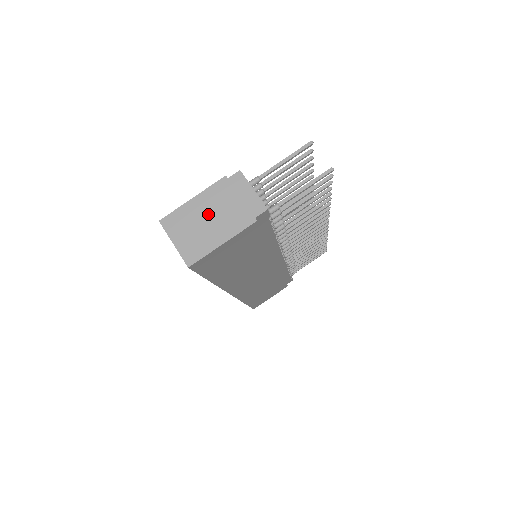
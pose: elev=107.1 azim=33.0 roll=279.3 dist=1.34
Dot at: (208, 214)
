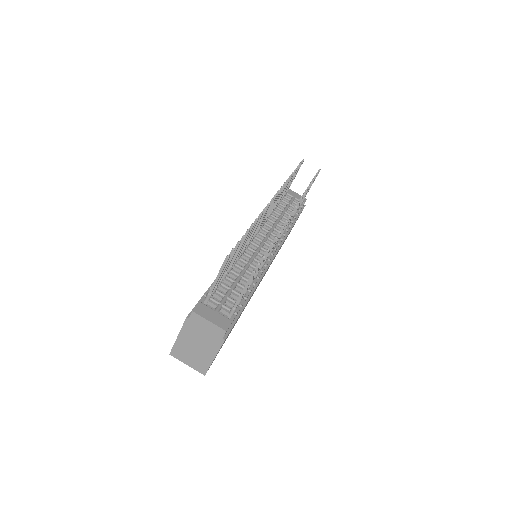
Dot at: (193, 344)
